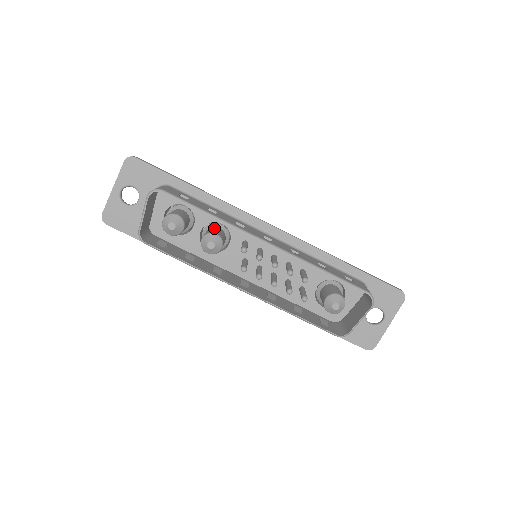
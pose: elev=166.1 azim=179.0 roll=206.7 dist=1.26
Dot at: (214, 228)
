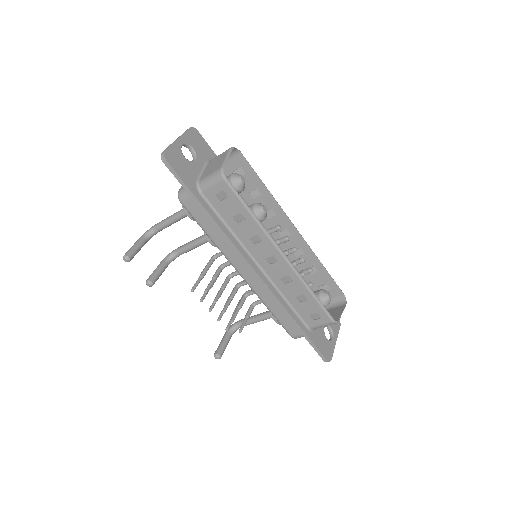
Dot at: occluded
